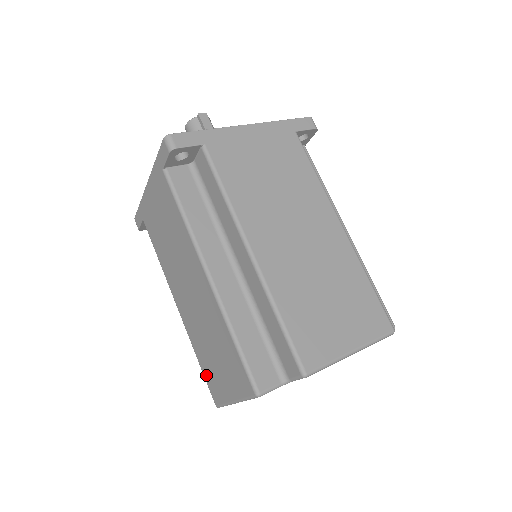
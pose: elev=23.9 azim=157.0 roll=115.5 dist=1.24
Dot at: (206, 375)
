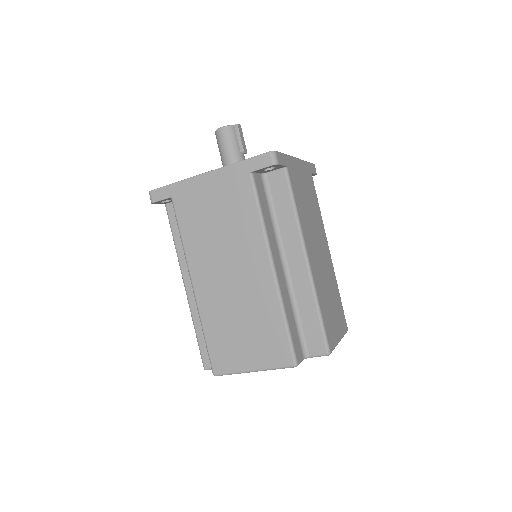
Dot at: (213, 348)
